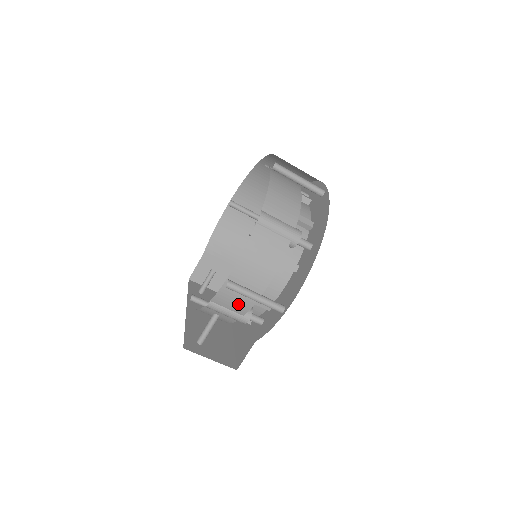
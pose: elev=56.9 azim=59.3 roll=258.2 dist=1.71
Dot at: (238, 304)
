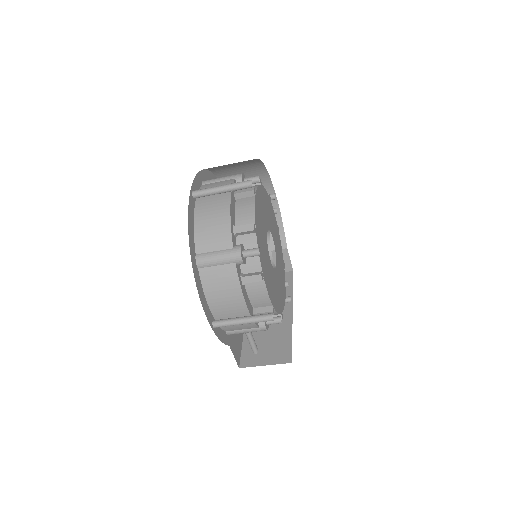
Dot at: (243, 325)
